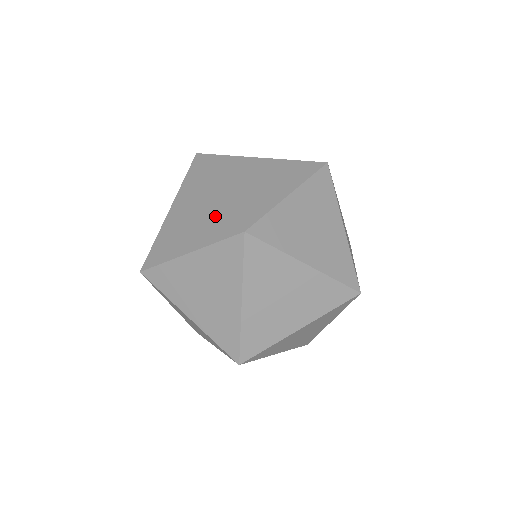
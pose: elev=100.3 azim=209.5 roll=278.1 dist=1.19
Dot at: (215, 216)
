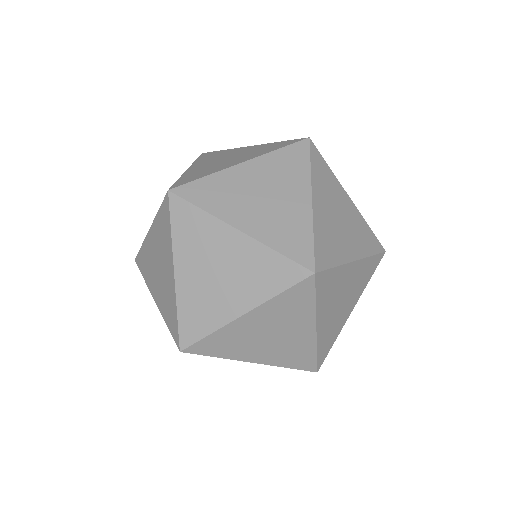
Dot at: (258, 264)
